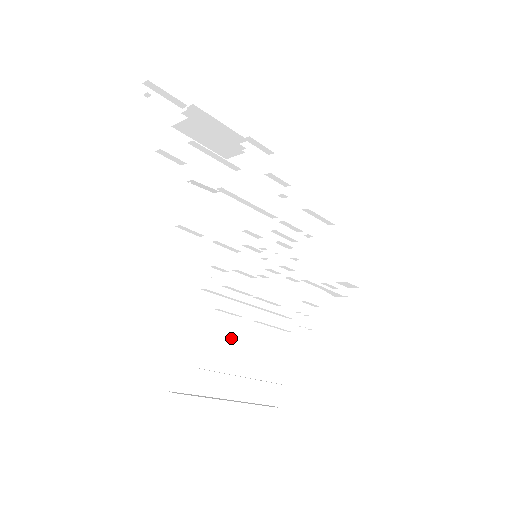
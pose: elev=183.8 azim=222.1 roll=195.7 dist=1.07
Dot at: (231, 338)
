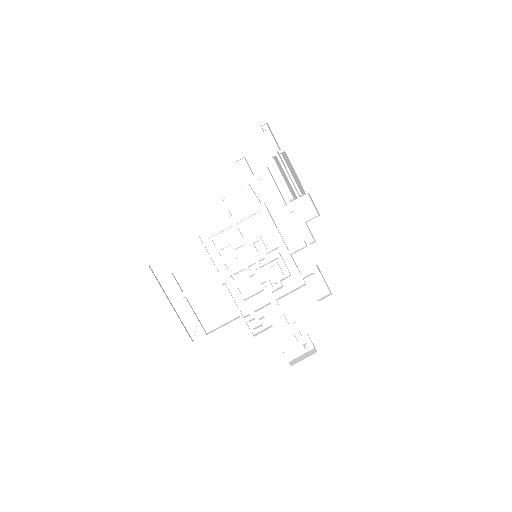
Dot at: (202, 279)
